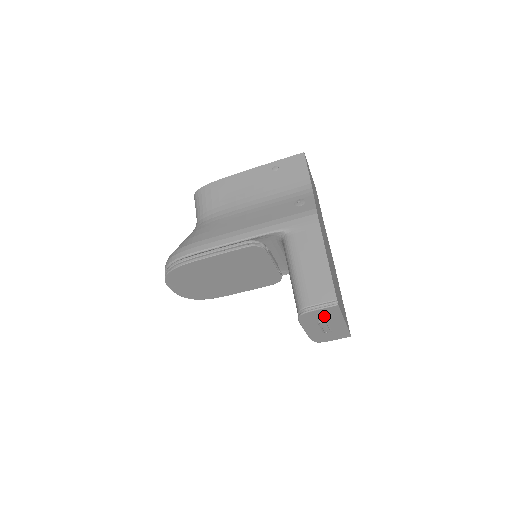
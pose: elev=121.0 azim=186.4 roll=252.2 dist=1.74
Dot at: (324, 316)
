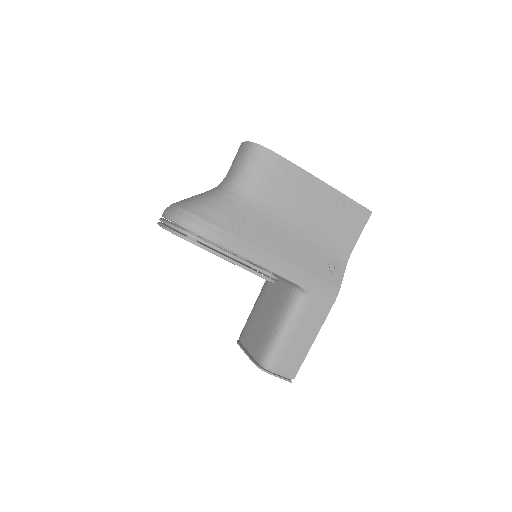
Dot at: occluded
